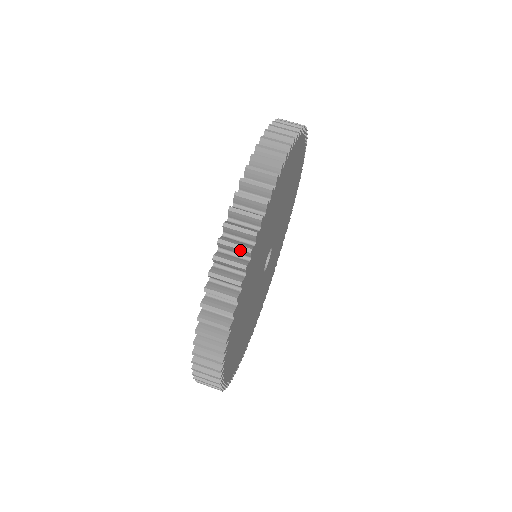
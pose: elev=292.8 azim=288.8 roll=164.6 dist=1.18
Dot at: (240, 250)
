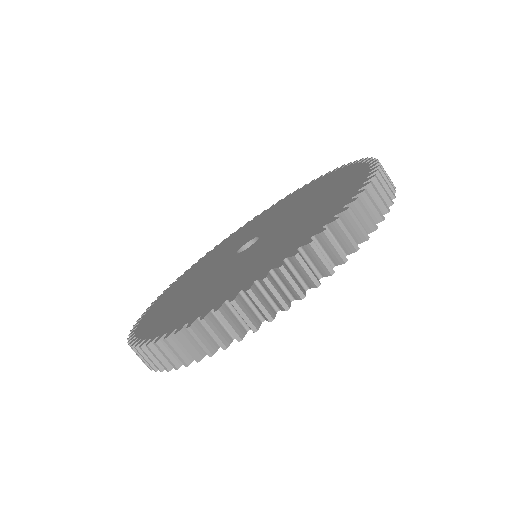
Dot at: (216, 340)
